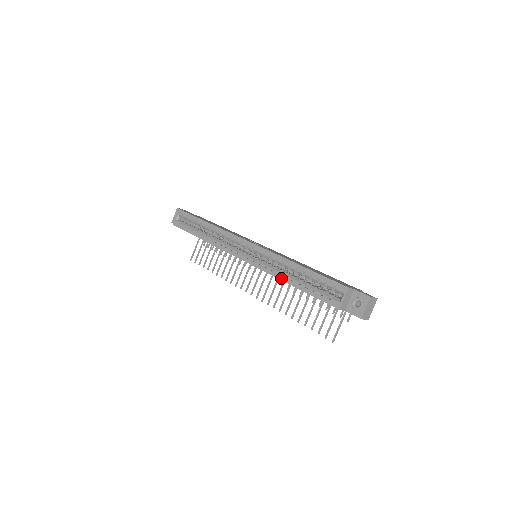
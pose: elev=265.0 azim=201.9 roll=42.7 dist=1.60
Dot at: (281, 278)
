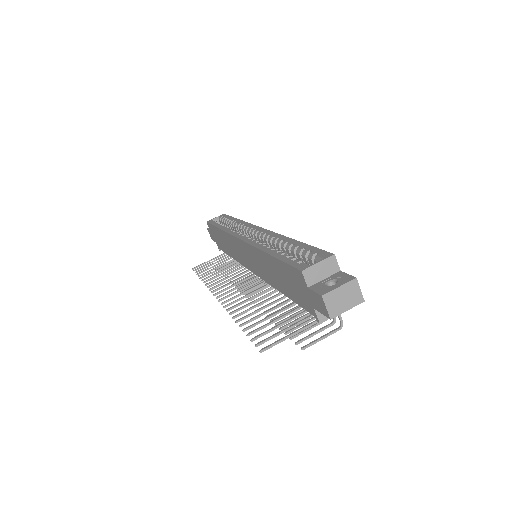
Dot at: (262, 248)
